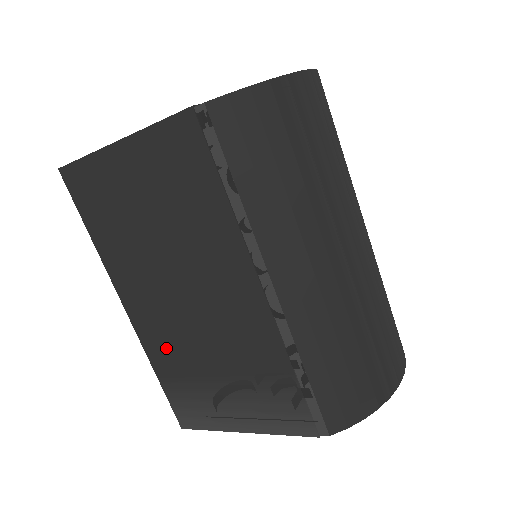
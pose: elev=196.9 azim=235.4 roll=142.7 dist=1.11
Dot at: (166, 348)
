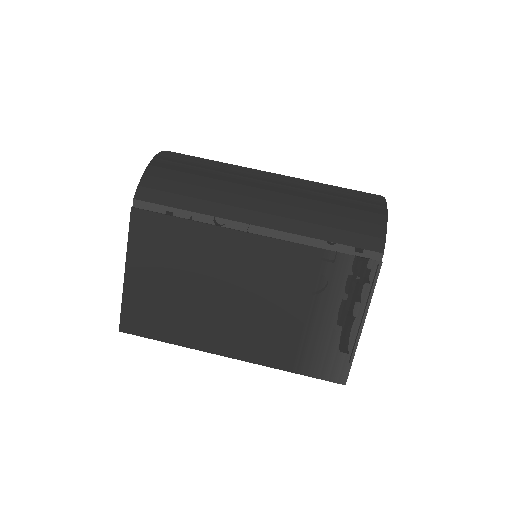
Dot at: (272, 345)
